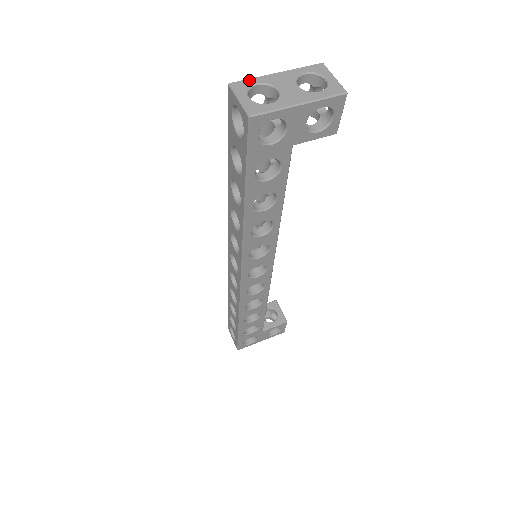
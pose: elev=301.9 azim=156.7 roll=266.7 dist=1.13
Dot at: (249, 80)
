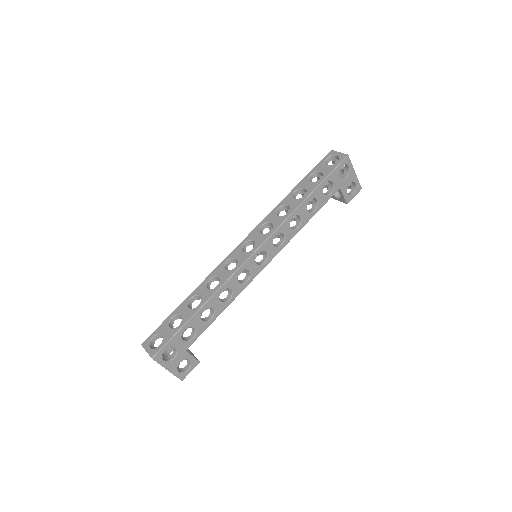
Dot at: occluded
